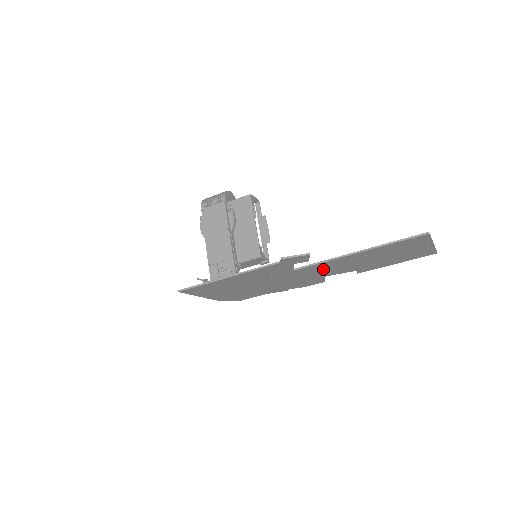
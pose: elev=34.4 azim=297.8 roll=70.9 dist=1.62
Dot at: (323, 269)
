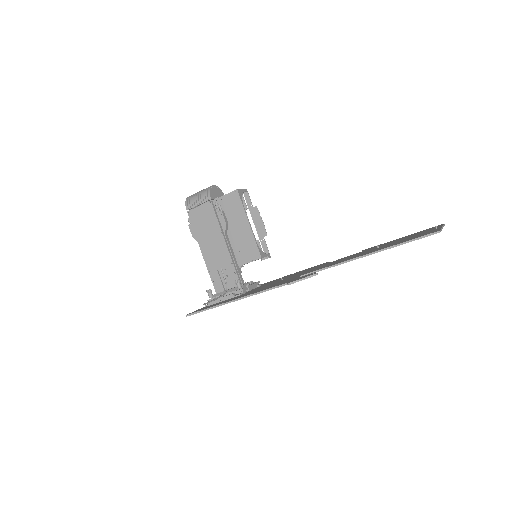
Dot at: occluded
